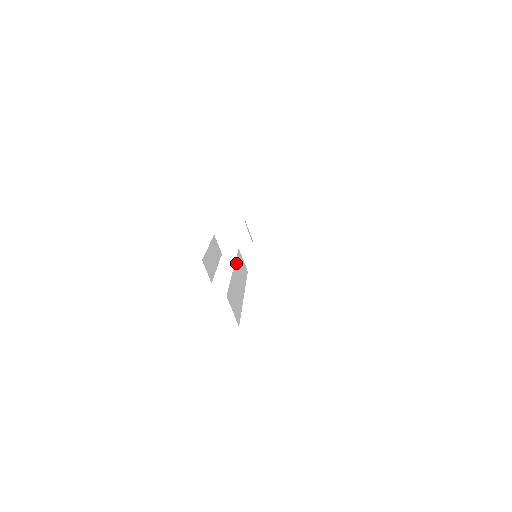
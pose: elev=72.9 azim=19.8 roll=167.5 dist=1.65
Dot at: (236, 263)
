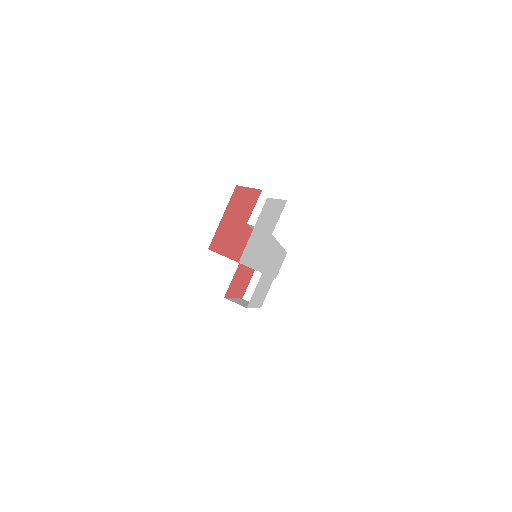
Dot at: occluded
